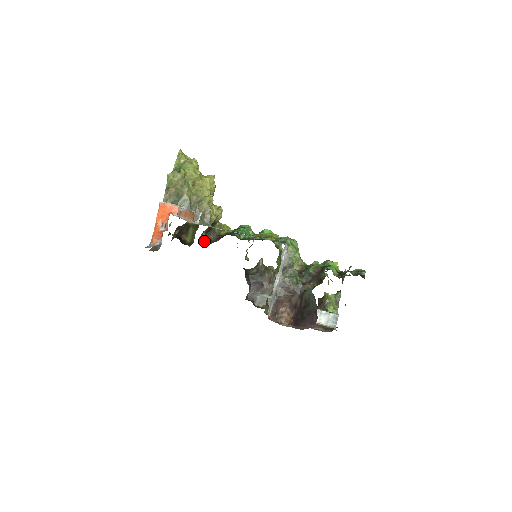
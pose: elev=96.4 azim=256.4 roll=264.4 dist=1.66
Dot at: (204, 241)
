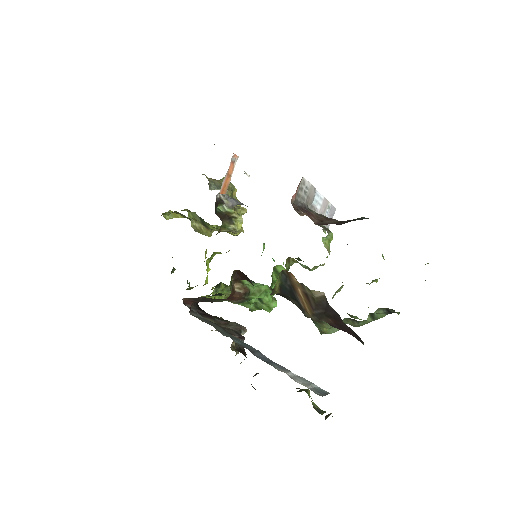
Dot at: (215, 206)
